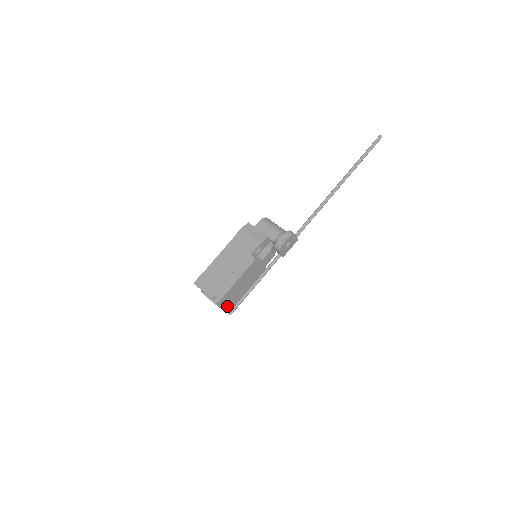
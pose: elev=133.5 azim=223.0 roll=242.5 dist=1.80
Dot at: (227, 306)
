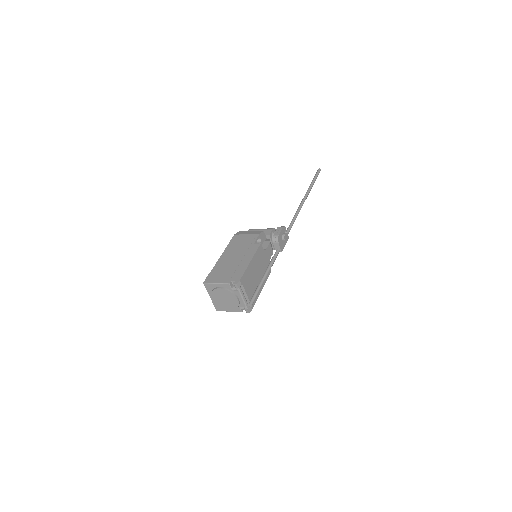
Dot at: (245, 298)
